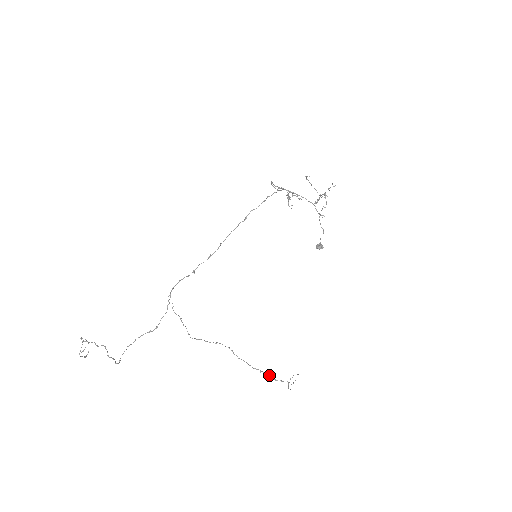
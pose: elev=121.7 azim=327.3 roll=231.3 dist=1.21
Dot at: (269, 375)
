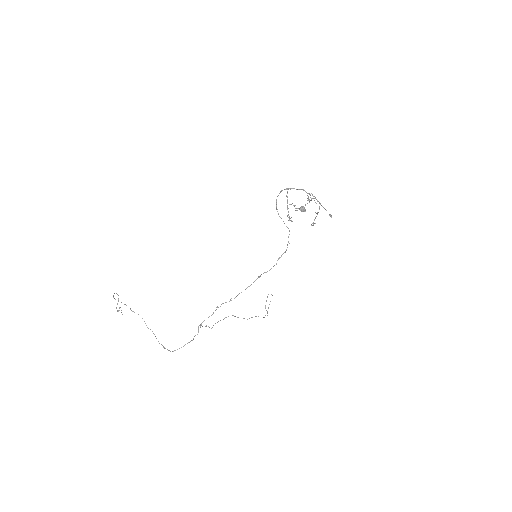
Dot at: occluded
